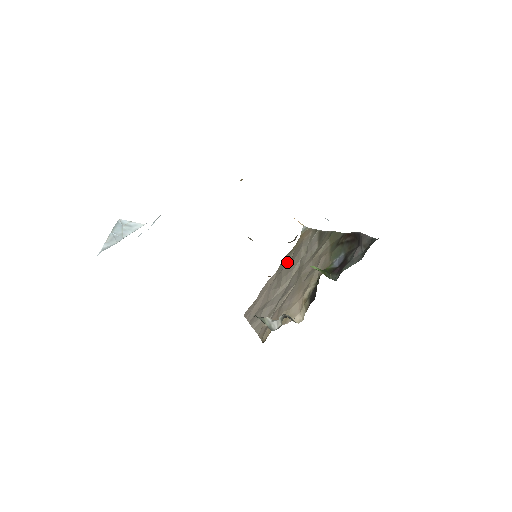
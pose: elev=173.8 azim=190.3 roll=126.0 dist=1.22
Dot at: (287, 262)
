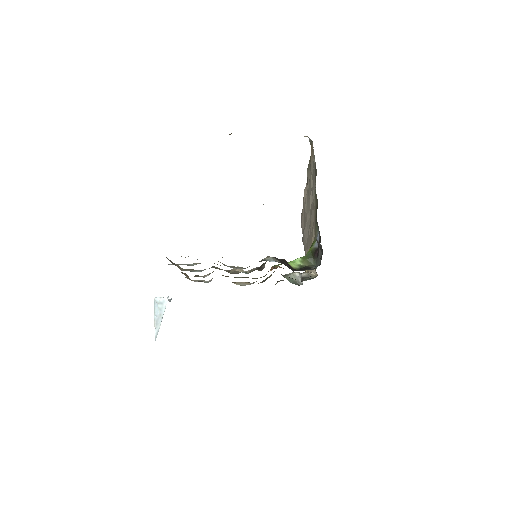
Dot at: (308, 180)
